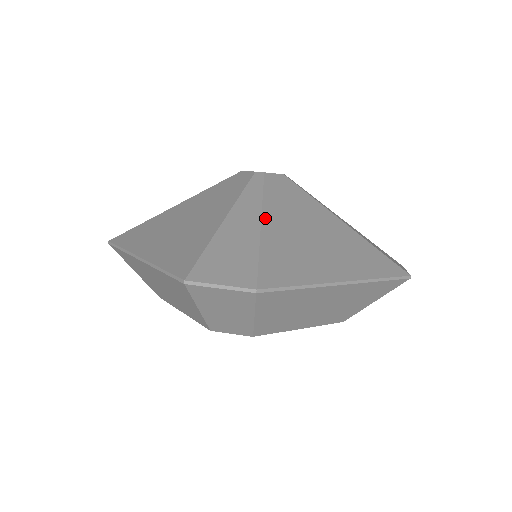
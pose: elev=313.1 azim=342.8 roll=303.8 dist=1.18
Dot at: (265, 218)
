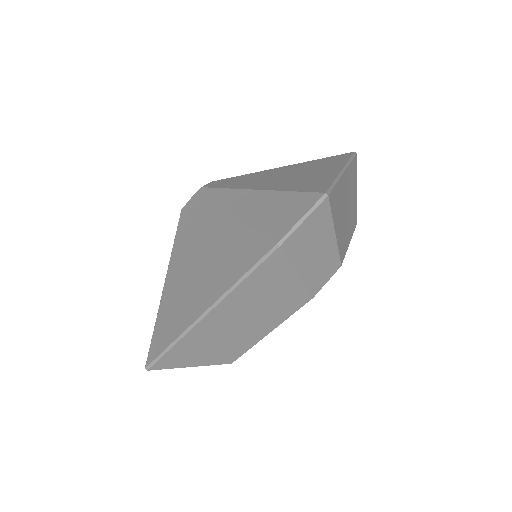
Dot at: (251, 188)
